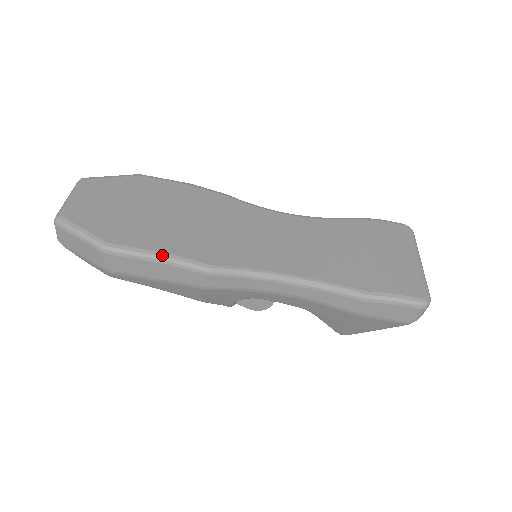
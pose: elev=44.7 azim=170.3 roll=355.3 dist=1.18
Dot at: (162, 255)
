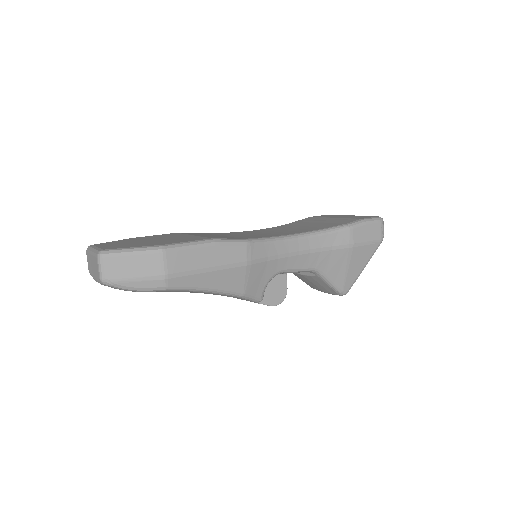
Dot at: (208, 240)
